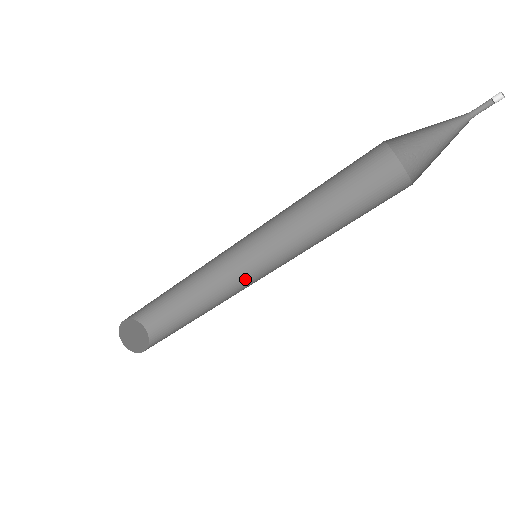
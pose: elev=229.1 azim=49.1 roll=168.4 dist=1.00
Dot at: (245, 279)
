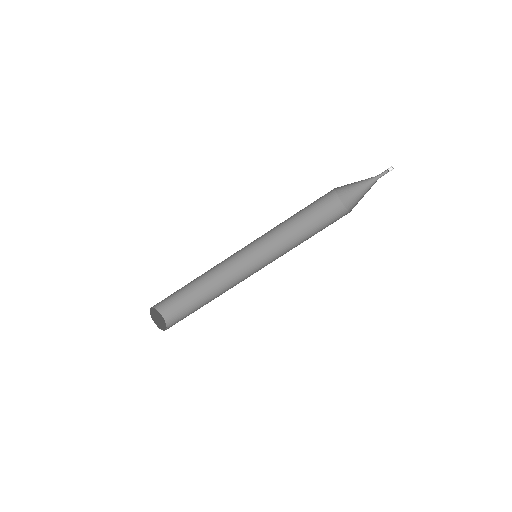
Dot at: (246, 278)
